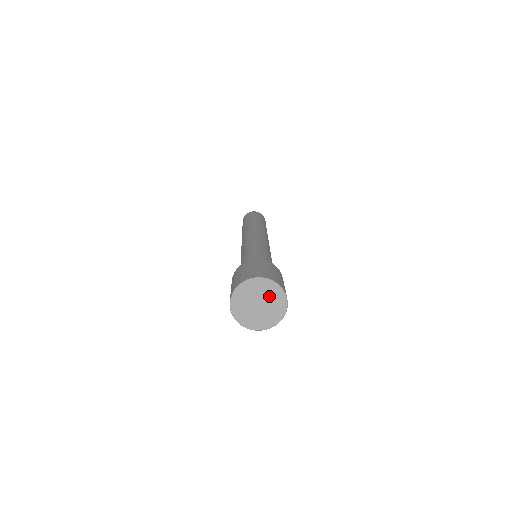
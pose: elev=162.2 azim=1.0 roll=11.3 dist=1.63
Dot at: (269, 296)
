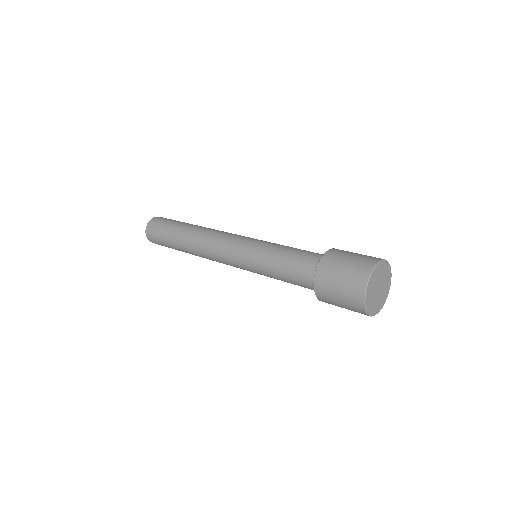
Dot at: (381, 275)
